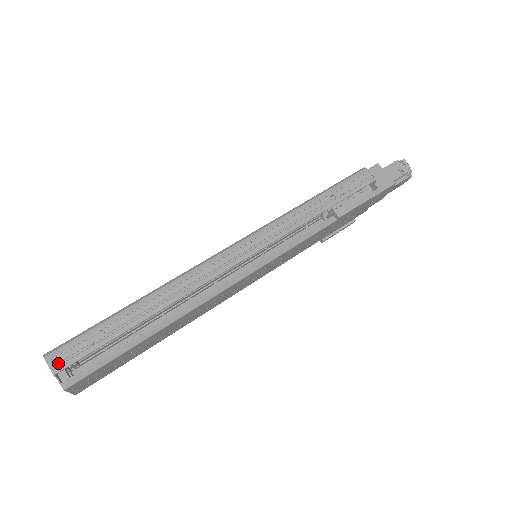
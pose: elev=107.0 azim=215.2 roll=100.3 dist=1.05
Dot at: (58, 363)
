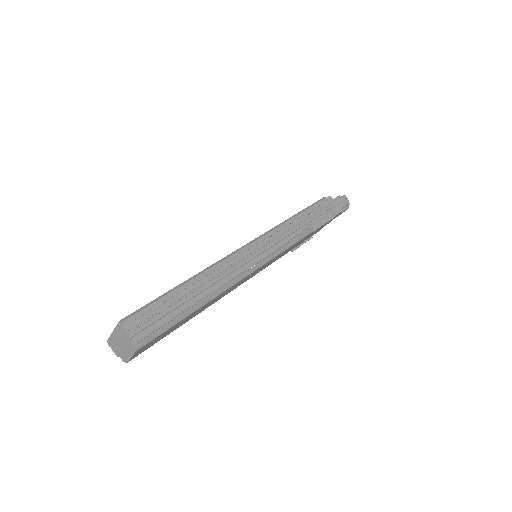
Dot at: (133, 327)
